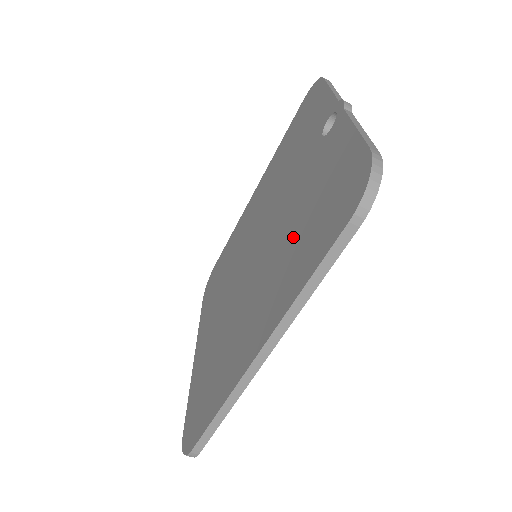
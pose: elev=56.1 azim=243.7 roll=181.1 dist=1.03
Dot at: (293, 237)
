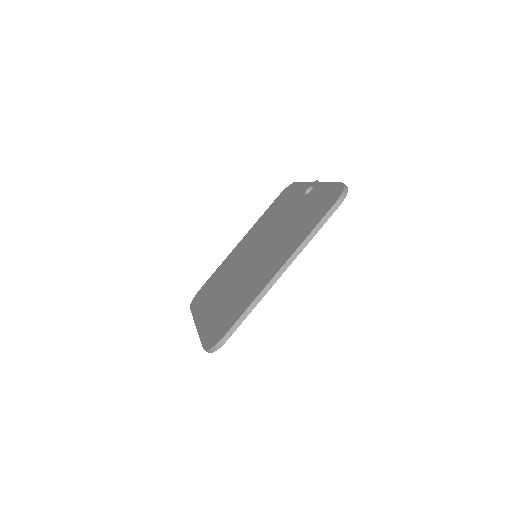
Dot at: (295, 227)
